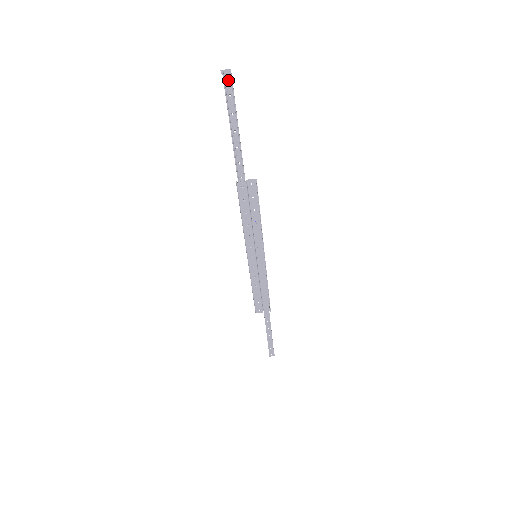
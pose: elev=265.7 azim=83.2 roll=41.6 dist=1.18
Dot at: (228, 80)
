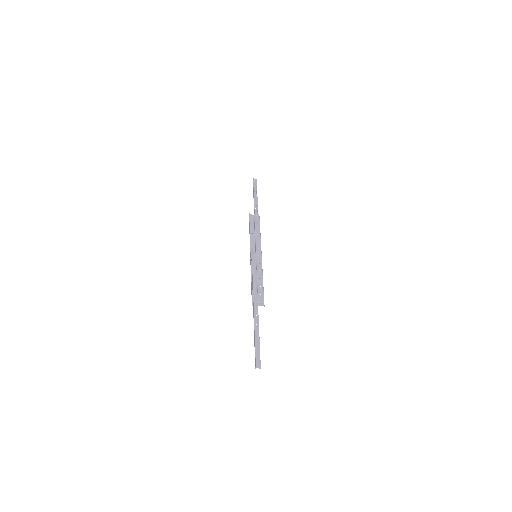
Dot at: (258, 363)
